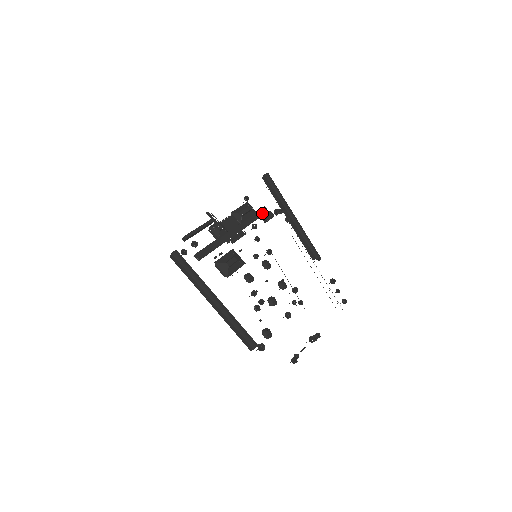
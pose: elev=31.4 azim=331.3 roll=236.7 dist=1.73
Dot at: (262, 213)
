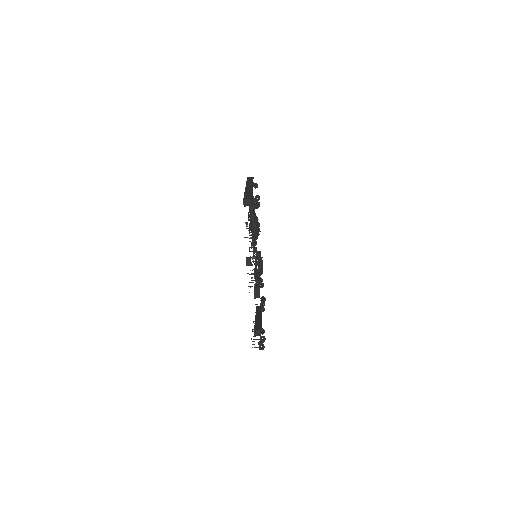
Dot at: occluded
